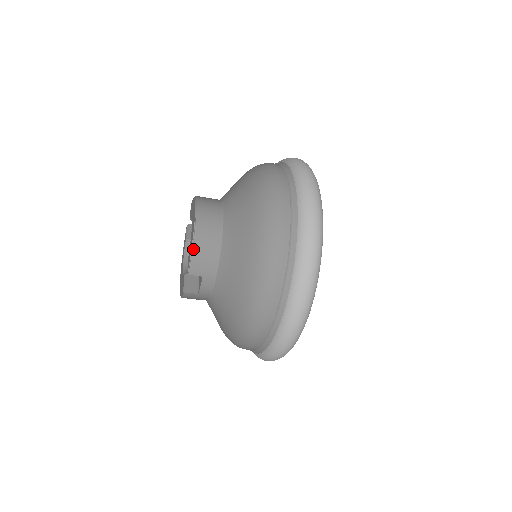
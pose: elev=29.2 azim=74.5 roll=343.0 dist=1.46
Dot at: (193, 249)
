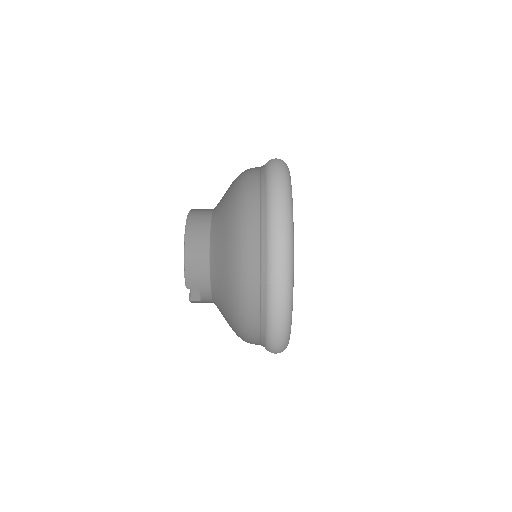
Dot at: (185, 267)
